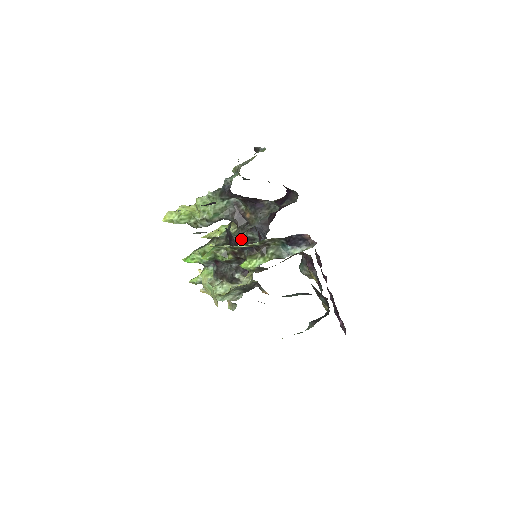
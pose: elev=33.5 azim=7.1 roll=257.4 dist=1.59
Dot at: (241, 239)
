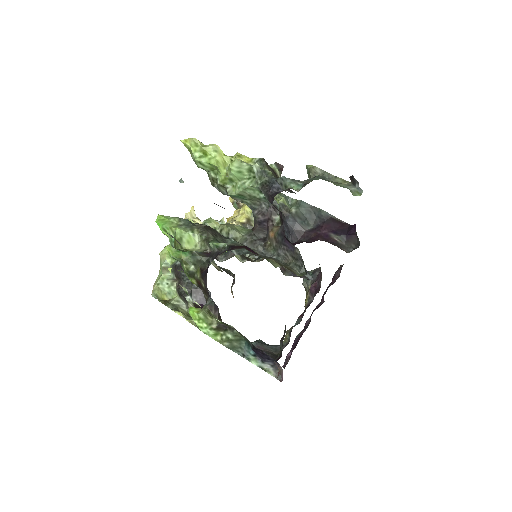
Dot at: occluded
